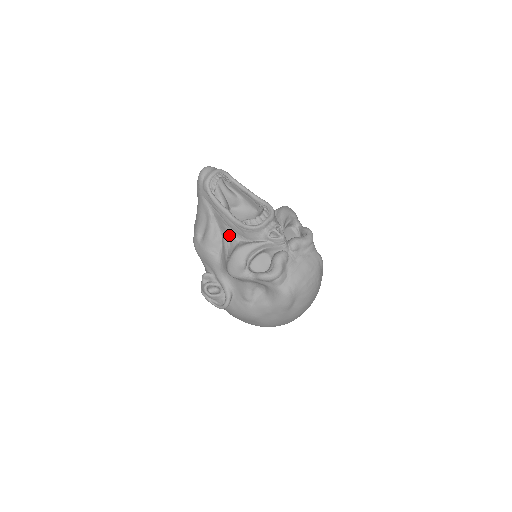
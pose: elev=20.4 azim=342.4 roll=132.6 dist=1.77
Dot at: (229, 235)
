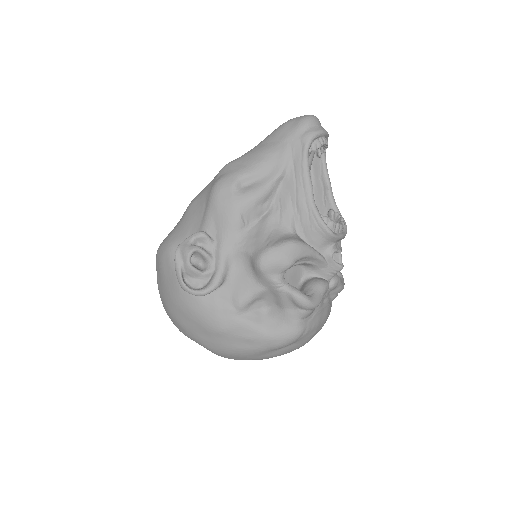
Dot at: (286, 215)
